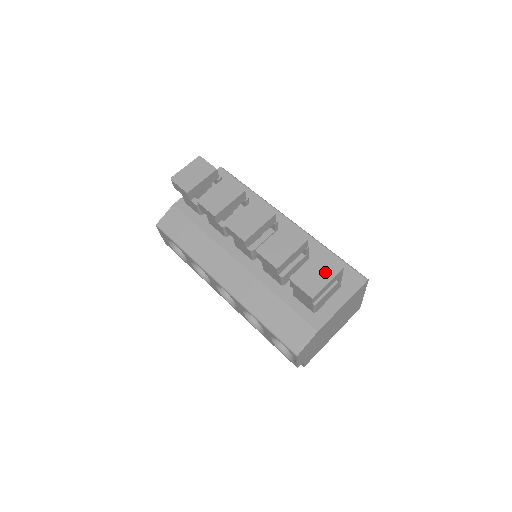
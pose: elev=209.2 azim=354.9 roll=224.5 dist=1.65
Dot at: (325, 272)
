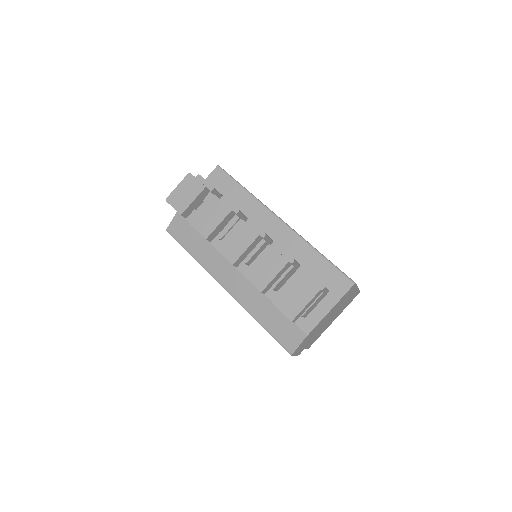
Dot at: (303, 295)
